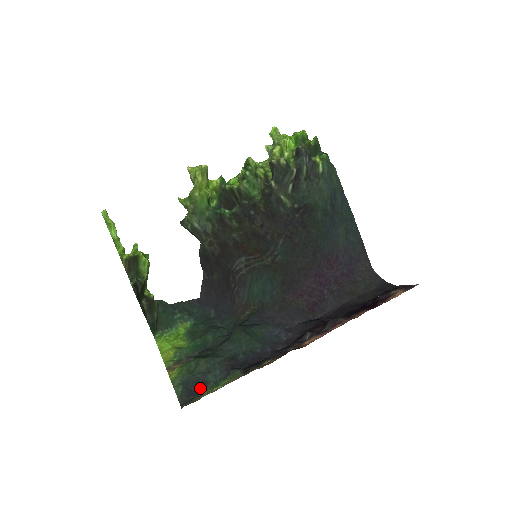
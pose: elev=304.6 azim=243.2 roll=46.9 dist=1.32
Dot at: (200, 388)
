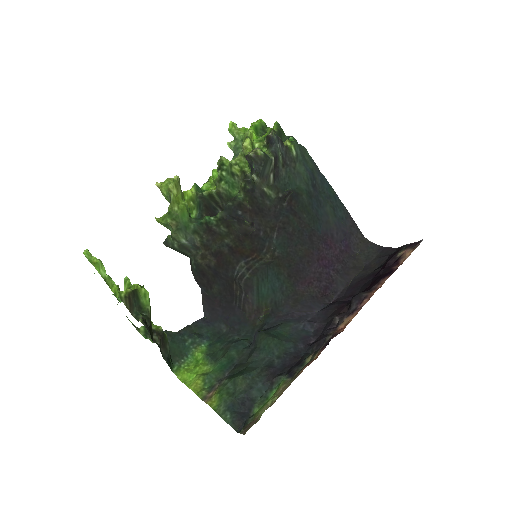
Dot at: (249, 407)
